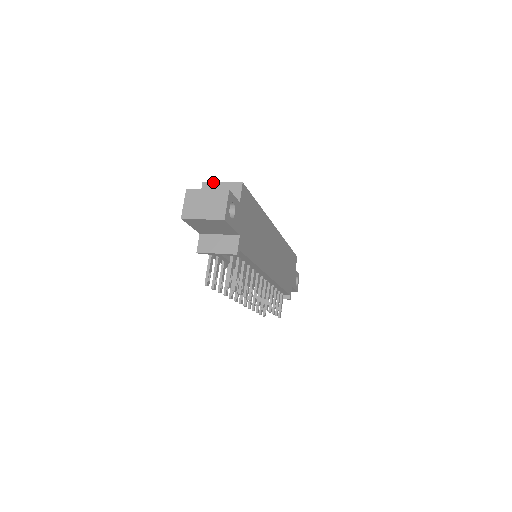
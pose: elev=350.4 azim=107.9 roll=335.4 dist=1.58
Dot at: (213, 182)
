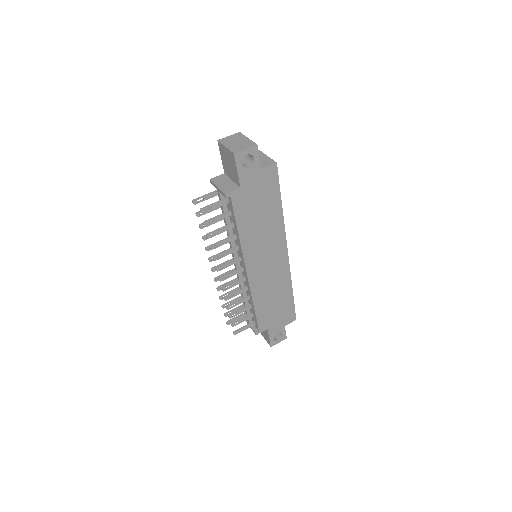
Dot at: occluded
